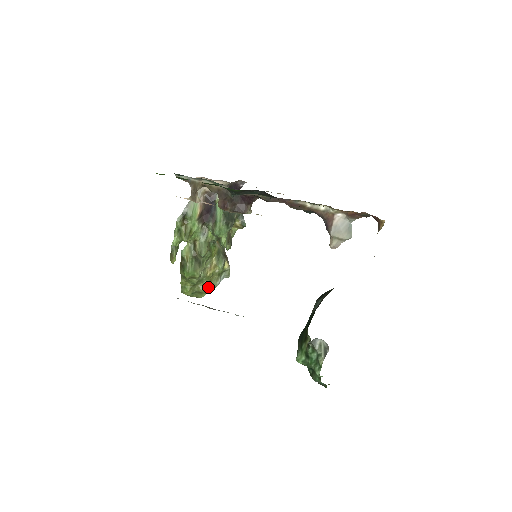
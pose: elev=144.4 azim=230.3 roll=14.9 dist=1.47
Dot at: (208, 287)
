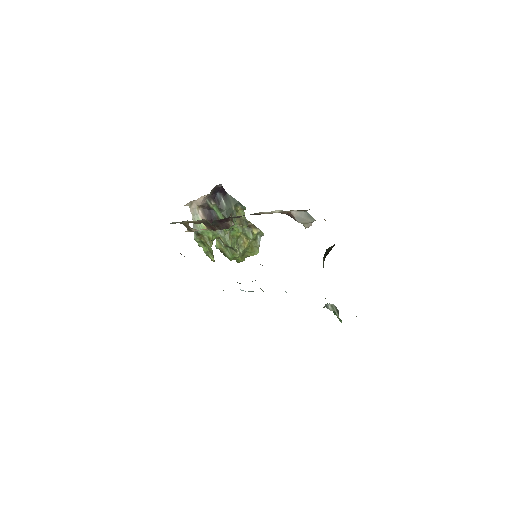
Dot at: (253, 252)
